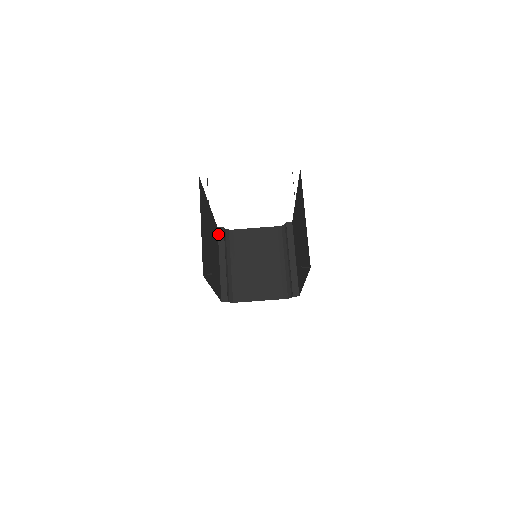
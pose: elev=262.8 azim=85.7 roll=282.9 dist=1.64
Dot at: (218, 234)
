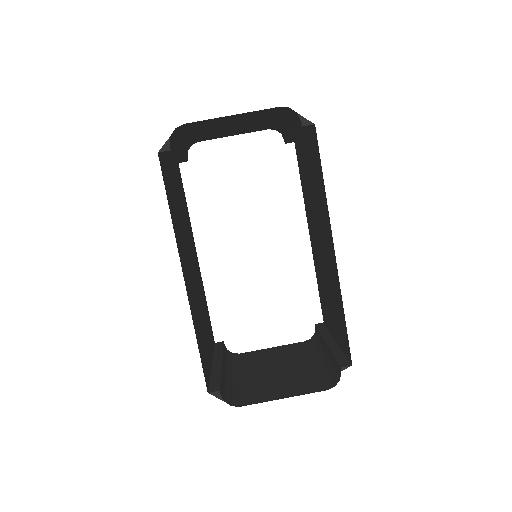
Dot at: (214, 346)
